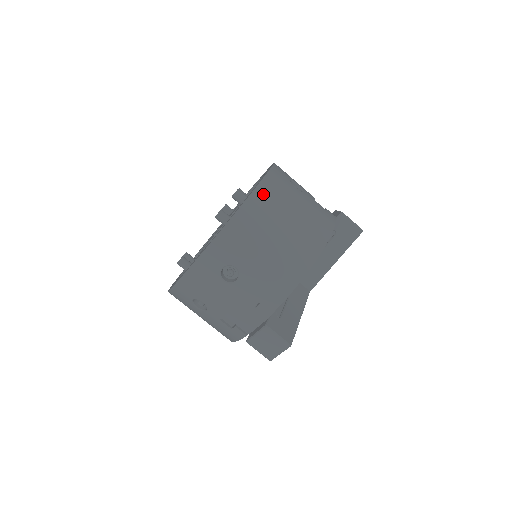
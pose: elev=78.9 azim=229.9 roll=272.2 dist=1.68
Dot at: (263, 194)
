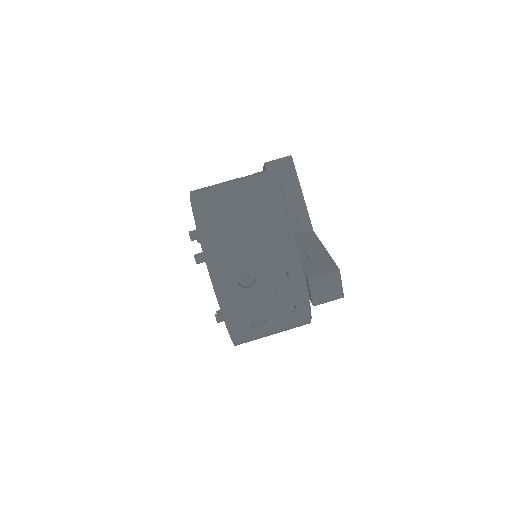
Dot at: (202, 212)
